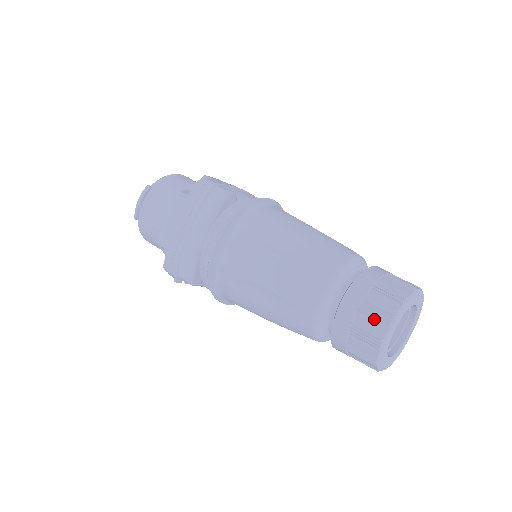
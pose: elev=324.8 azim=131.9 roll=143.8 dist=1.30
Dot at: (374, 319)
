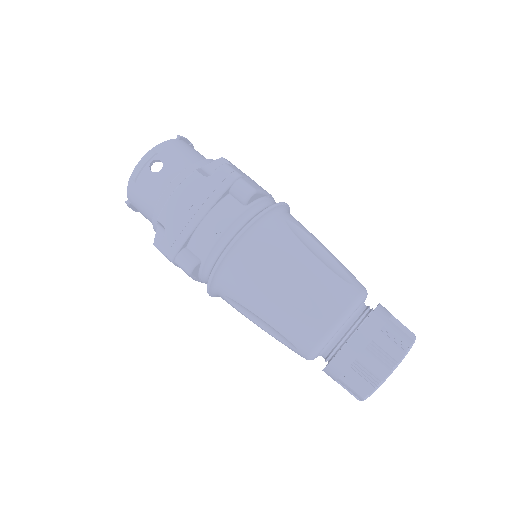
Dot at: occluded
